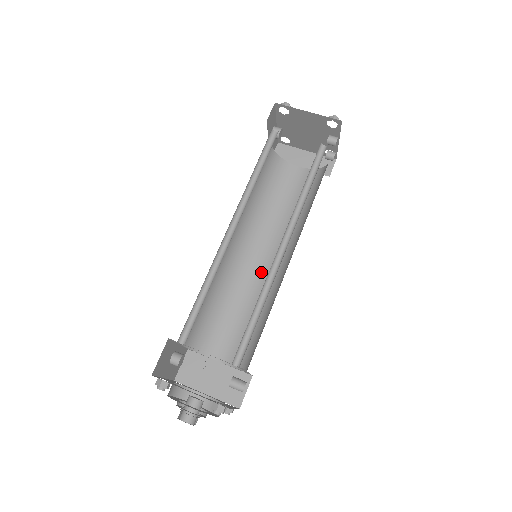
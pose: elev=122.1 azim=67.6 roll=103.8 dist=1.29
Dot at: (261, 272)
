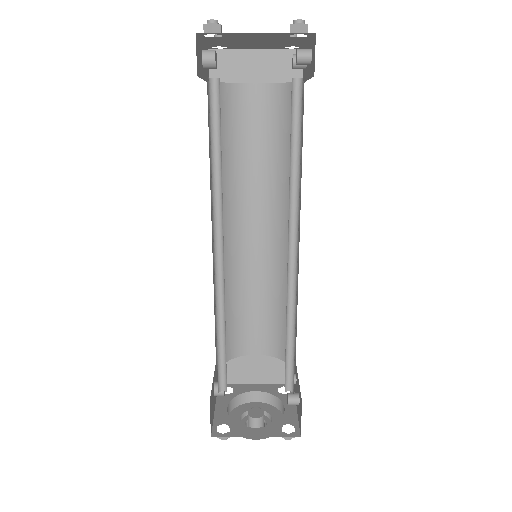
Dot at: (261, 250)
